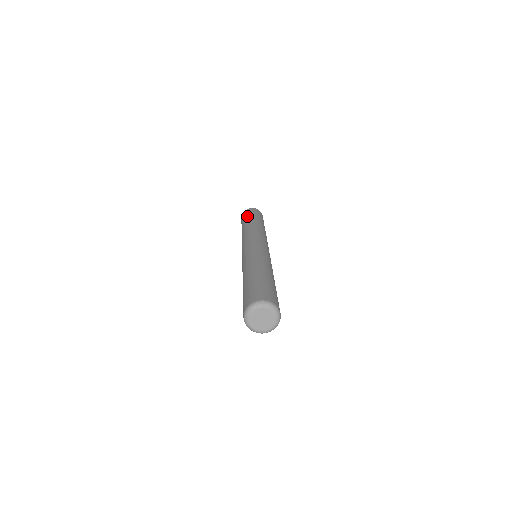
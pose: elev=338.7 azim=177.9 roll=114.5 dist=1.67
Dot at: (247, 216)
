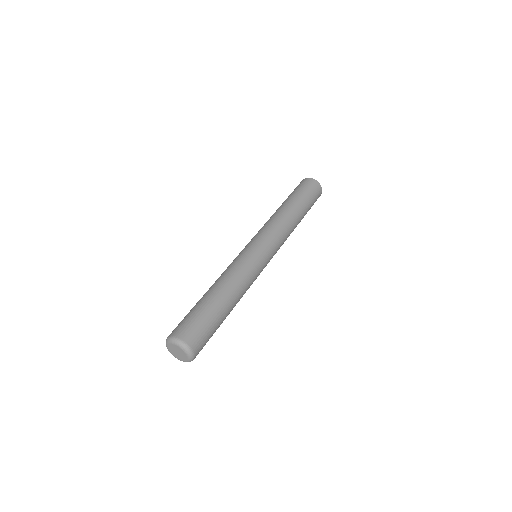
Dot at: occluded
